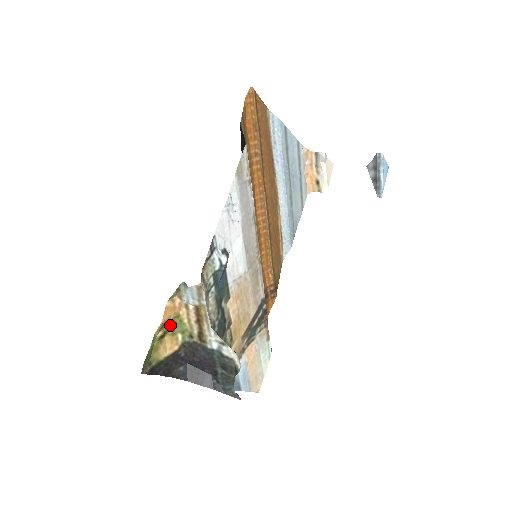
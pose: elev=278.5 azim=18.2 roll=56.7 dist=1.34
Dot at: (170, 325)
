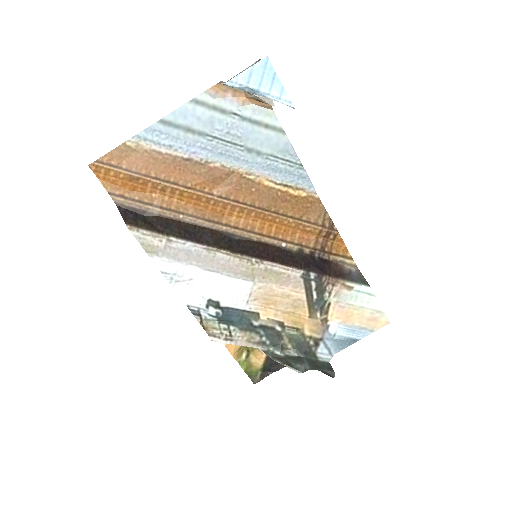
Dot at: (245, 347)
